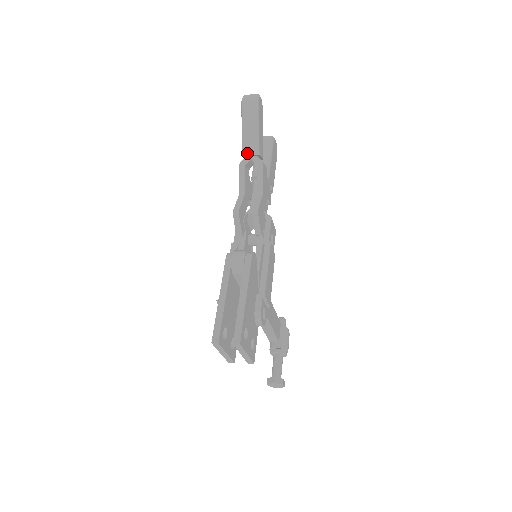
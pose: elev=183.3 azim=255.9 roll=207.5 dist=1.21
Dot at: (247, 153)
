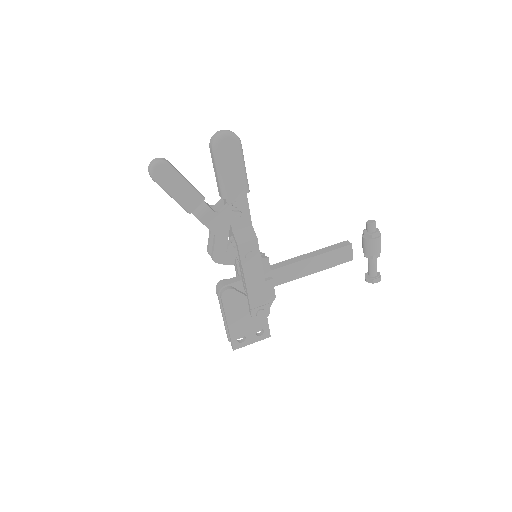
Dot at: occluded
